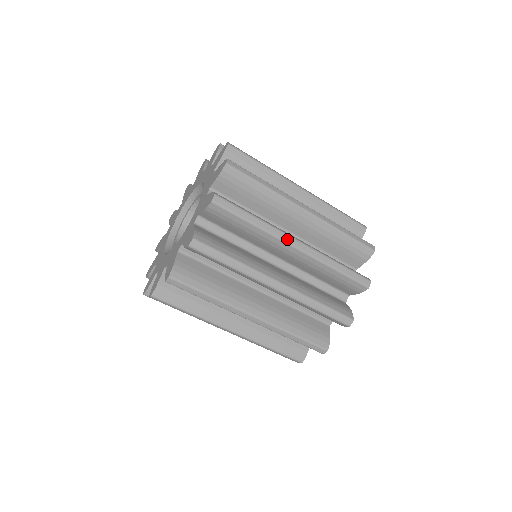
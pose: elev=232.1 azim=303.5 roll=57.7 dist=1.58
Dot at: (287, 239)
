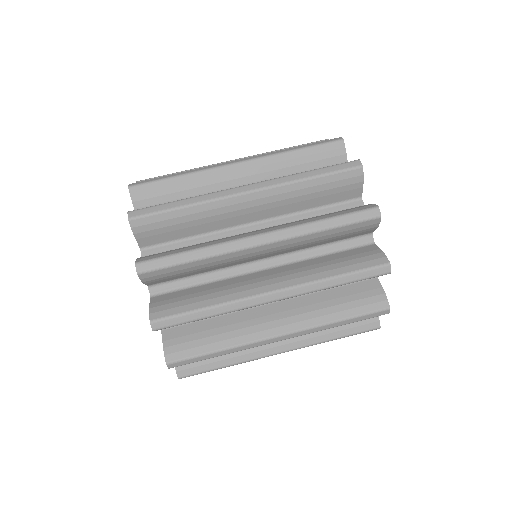
Dot at: occluded
